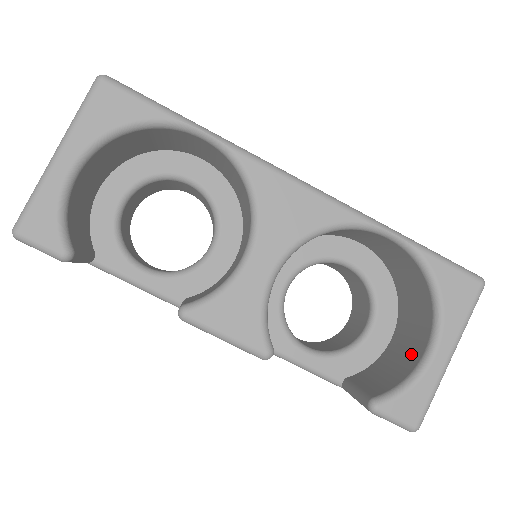
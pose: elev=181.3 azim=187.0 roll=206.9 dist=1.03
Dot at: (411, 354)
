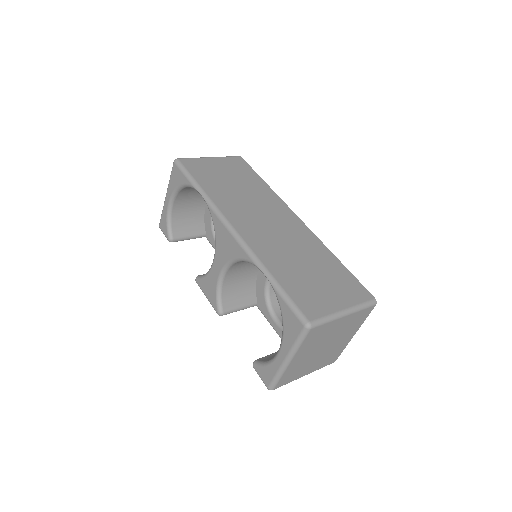
Dot at: occluded
